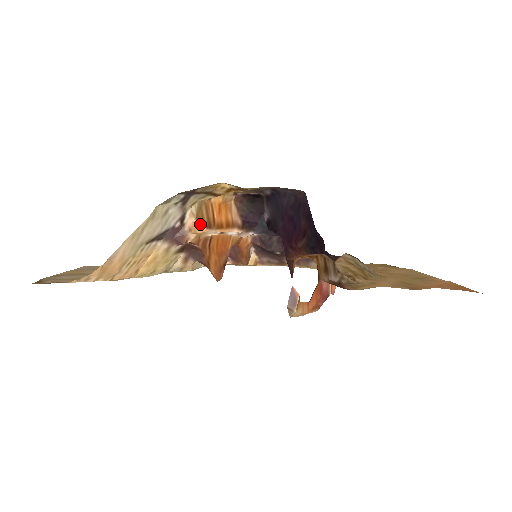
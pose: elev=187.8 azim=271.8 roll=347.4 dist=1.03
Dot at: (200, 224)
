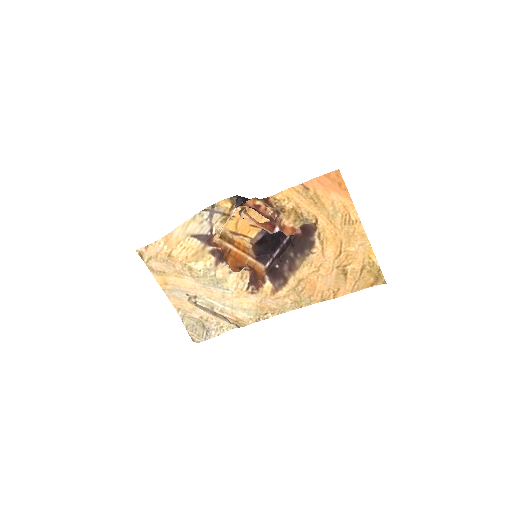
Dot at: (222, 238)
